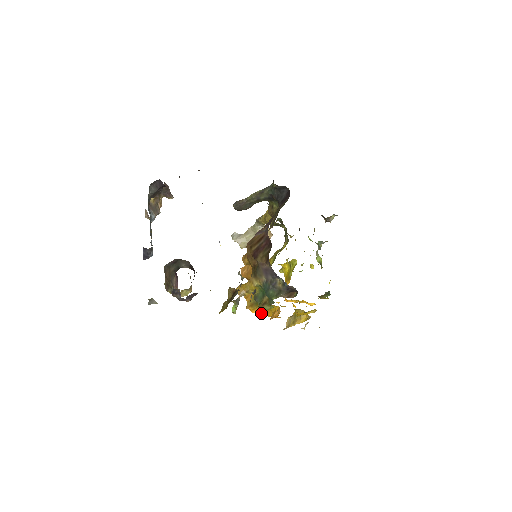
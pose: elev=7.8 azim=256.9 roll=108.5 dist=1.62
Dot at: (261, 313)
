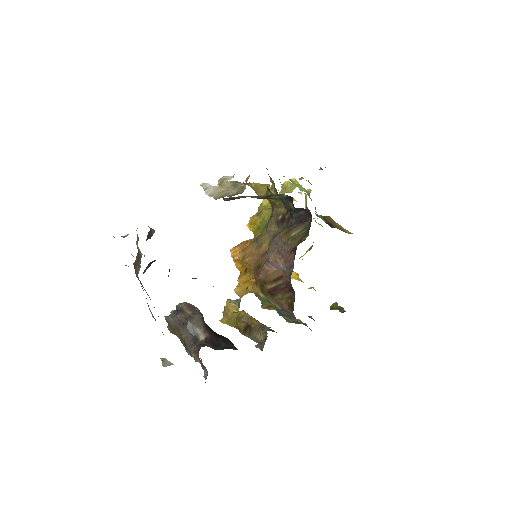
Dot at: occluded
